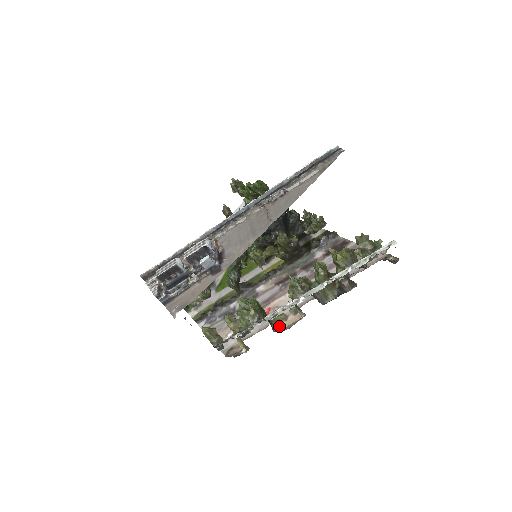
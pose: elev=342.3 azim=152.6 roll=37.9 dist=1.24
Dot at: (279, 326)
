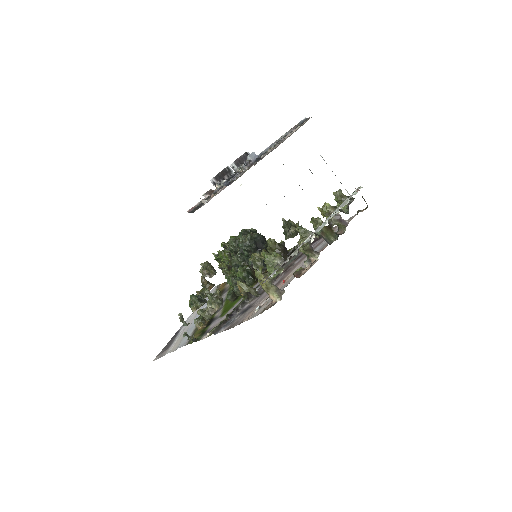
Dot at: (301, 274)
